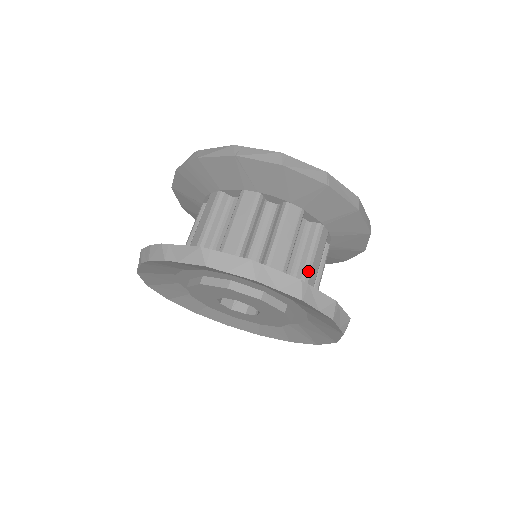
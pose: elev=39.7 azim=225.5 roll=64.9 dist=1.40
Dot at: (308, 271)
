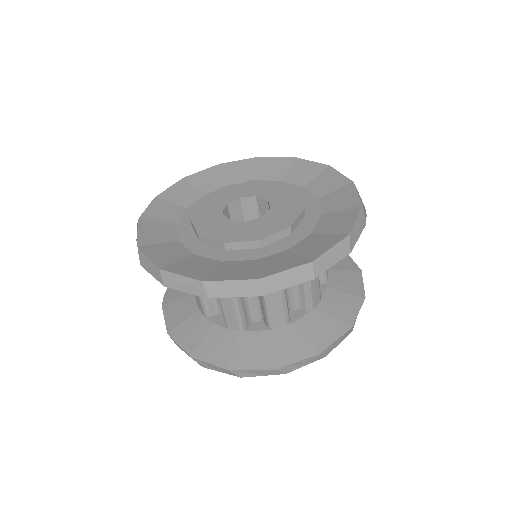
Dot at: (268, 315)
